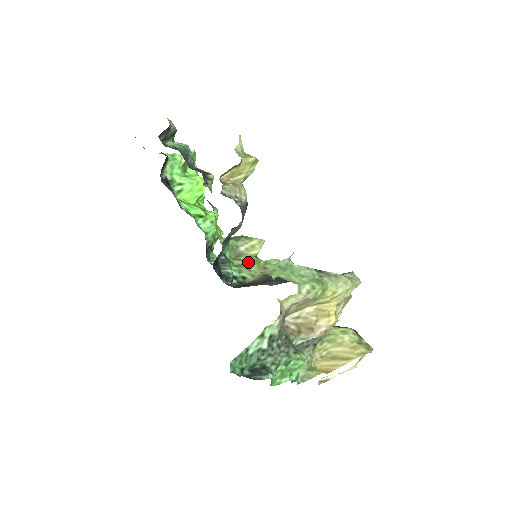
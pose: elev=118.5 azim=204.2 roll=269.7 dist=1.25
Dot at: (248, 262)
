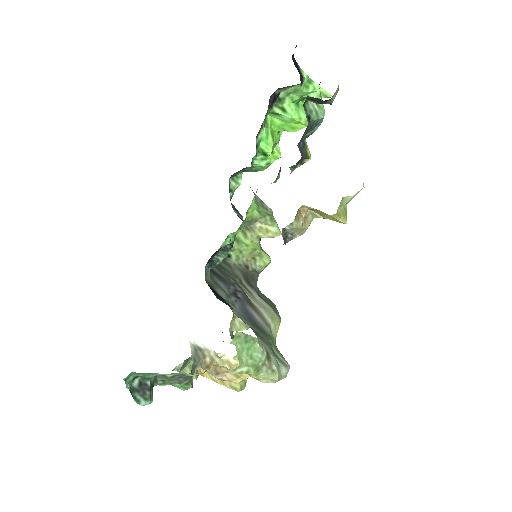
Dot at: (248, 243)
